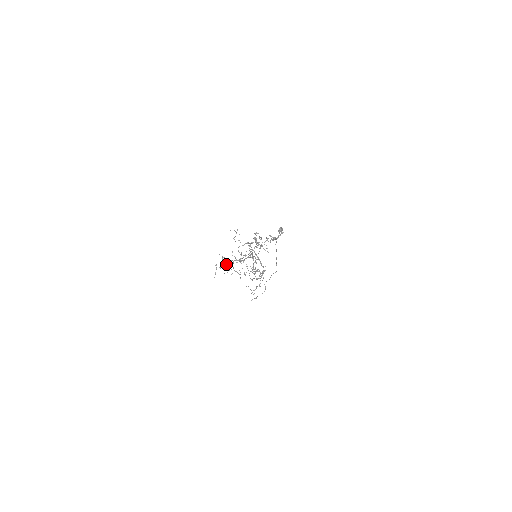
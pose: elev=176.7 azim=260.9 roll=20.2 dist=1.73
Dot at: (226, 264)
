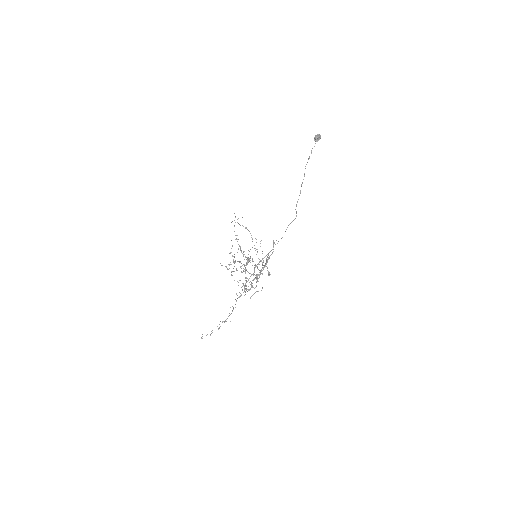
Dot at: (235, 239)
